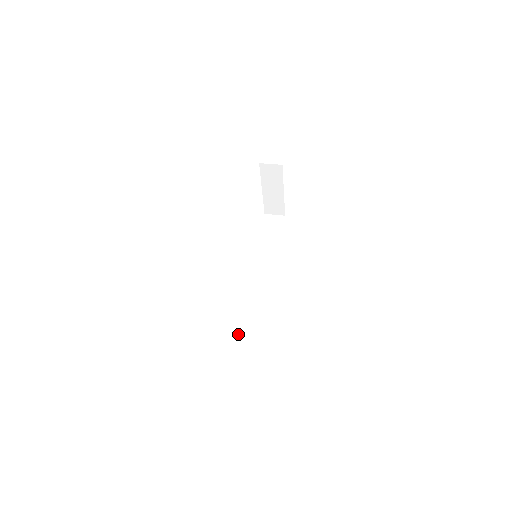
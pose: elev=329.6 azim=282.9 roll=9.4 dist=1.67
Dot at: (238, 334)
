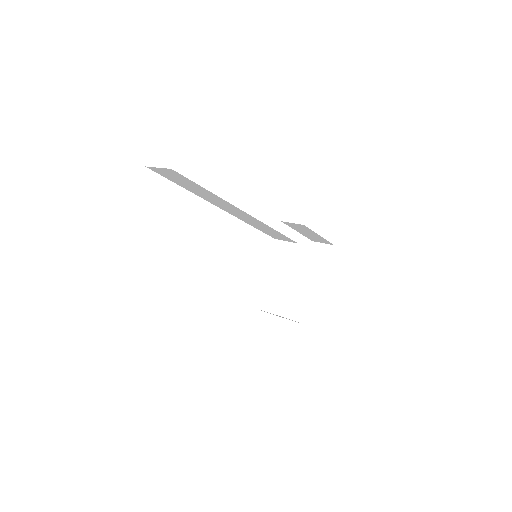
Dot at: occluded
